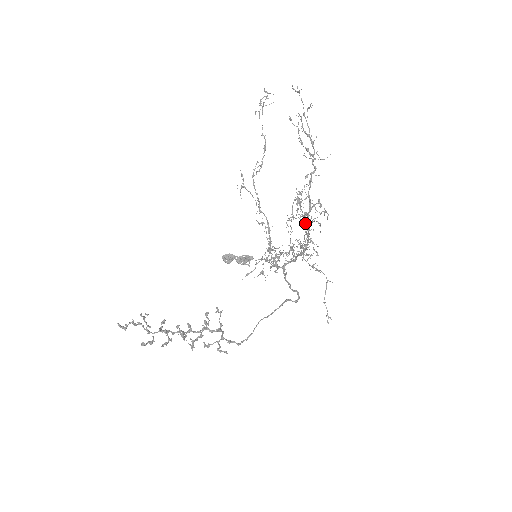
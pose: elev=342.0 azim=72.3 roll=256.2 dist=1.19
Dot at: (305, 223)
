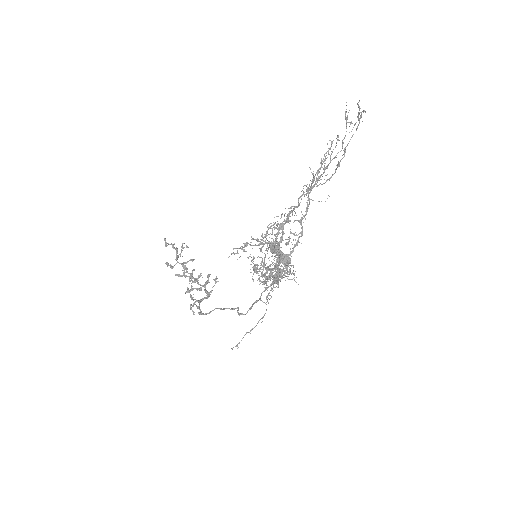
Dot at: (244, 246)
